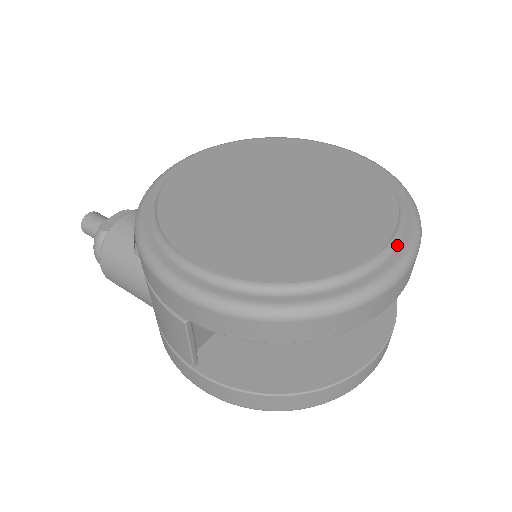
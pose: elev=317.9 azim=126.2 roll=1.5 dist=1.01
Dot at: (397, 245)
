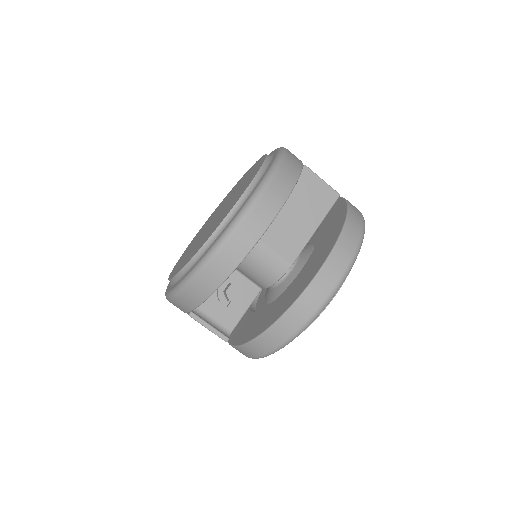
Dot at: (245, 201)
